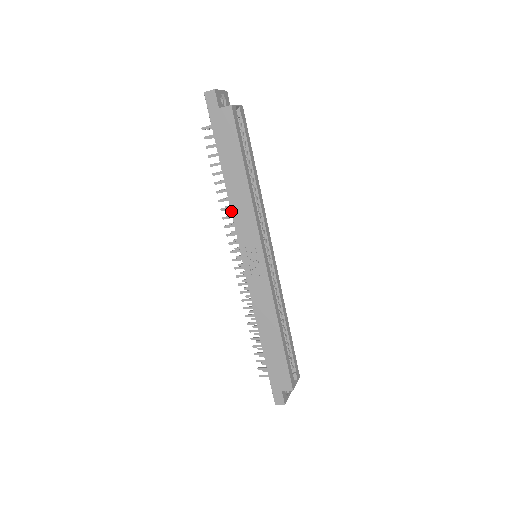
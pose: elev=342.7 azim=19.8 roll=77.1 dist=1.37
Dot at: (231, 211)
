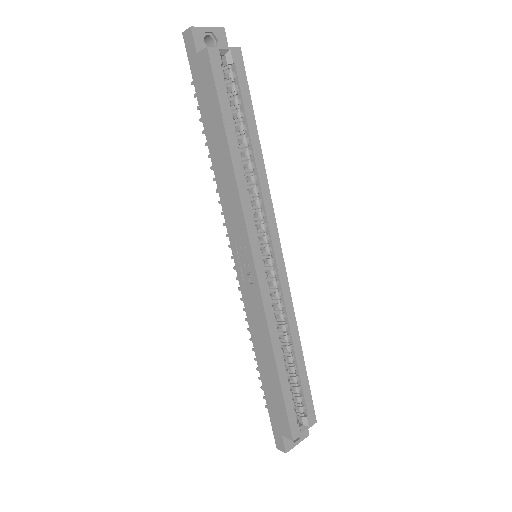
Dot at: (219, 194)
